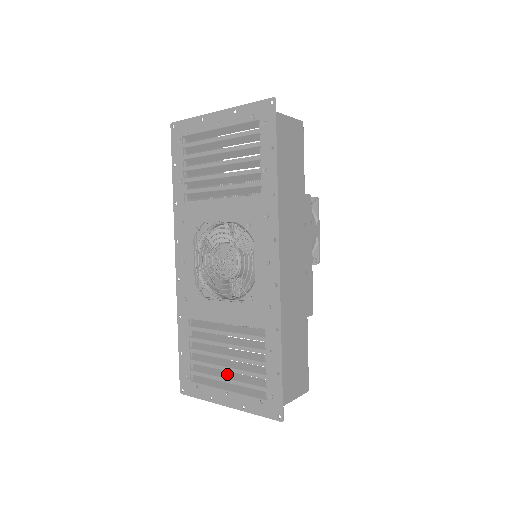
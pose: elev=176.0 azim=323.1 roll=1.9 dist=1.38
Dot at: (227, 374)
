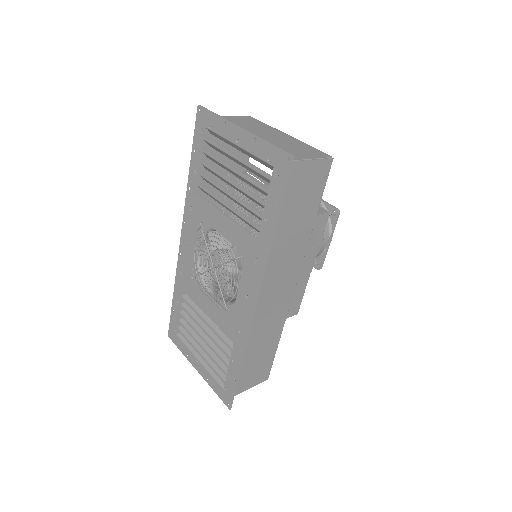
Dot at: (202, 349)
